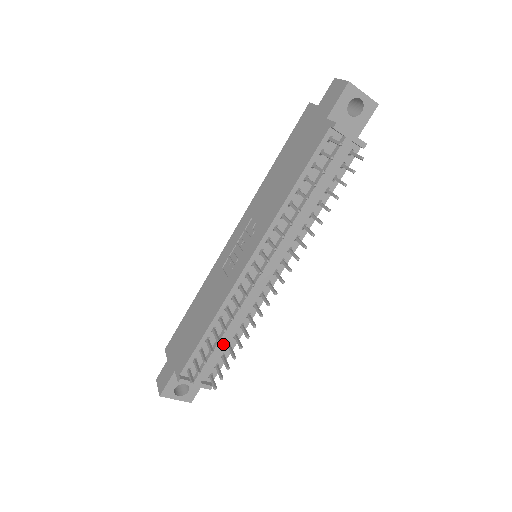
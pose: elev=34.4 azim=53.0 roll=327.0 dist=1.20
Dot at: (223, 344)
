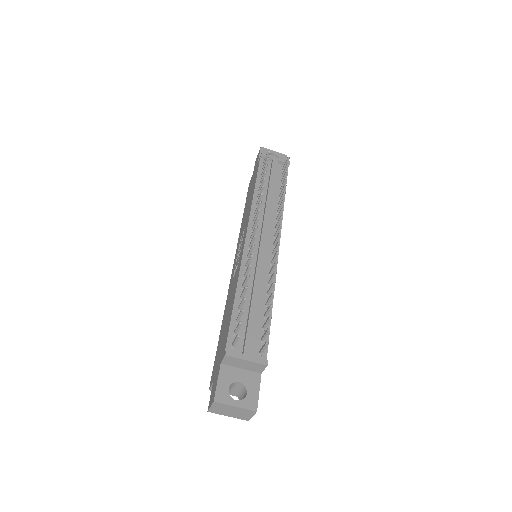
Dot at: (256, 308)
